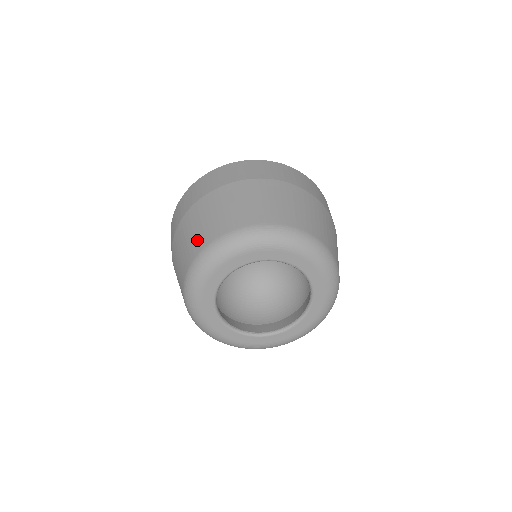
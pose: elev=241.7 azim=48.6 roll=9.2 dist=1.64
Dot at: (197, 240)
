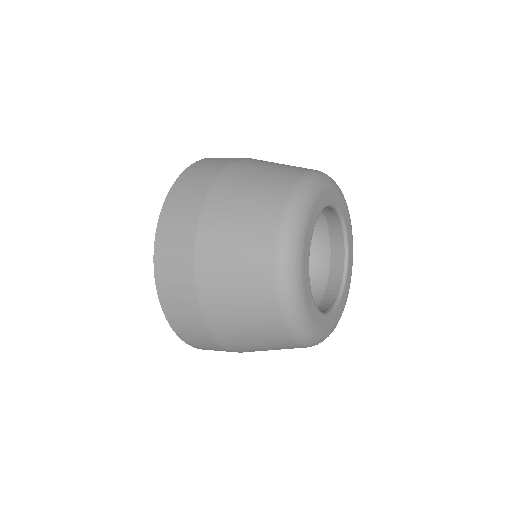
Dot at: (263, 207)
